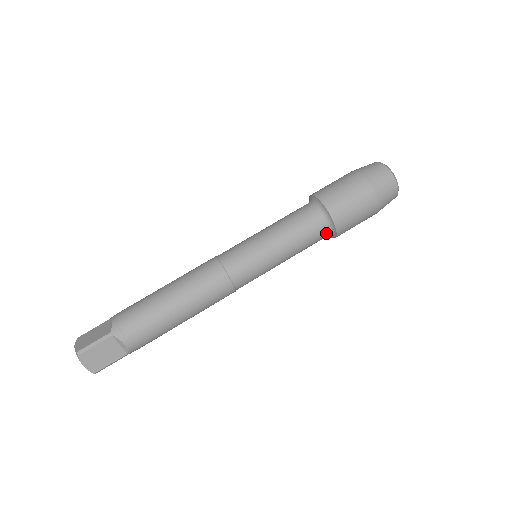
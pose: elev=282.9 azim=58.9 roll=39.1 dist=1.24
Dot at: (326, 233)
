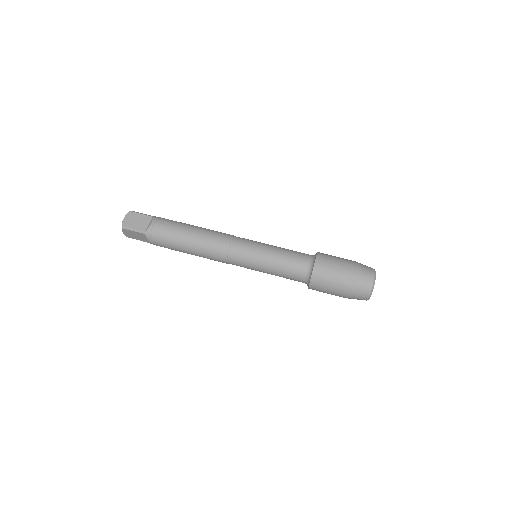
Dot at: (306, 269)
